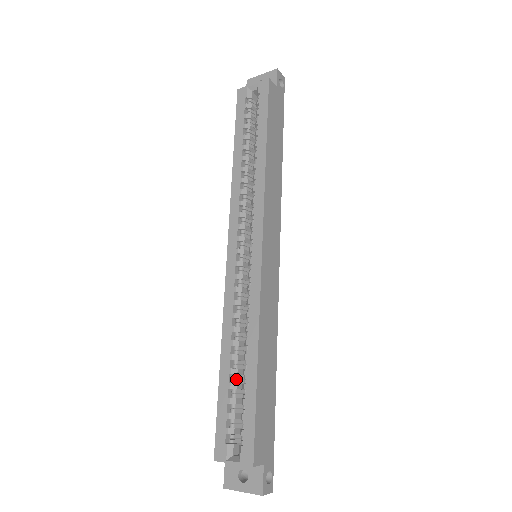
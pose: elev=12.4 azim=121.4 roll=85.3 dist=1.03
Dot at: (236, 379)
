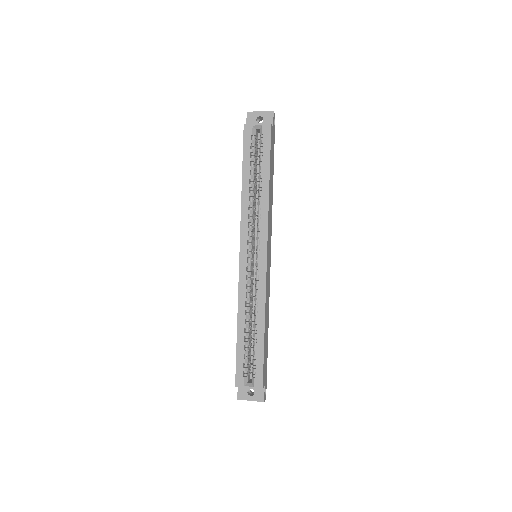
Dot at: (248, 339)
